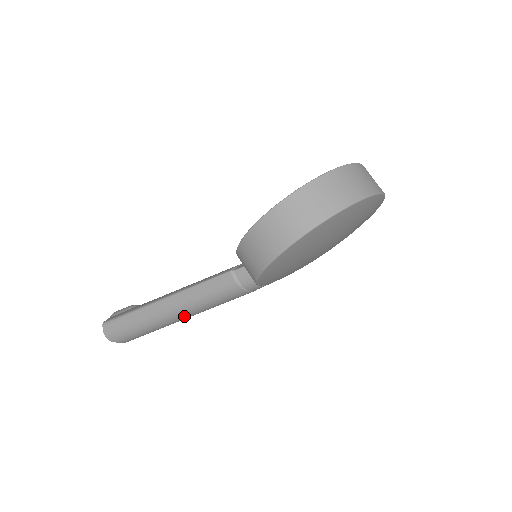
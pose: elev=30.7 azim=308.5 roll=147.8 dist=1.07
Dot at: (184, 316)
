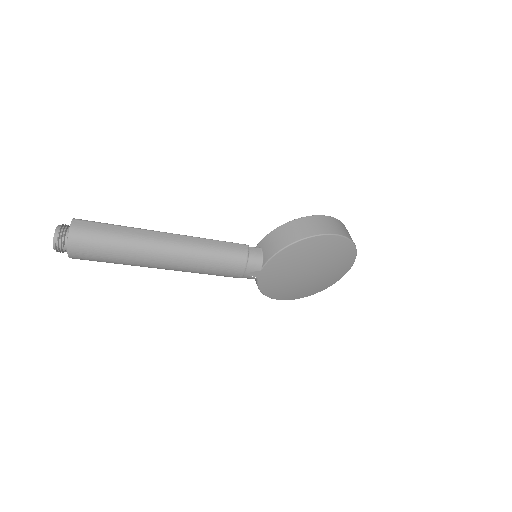
Dot at: (173, 256)
